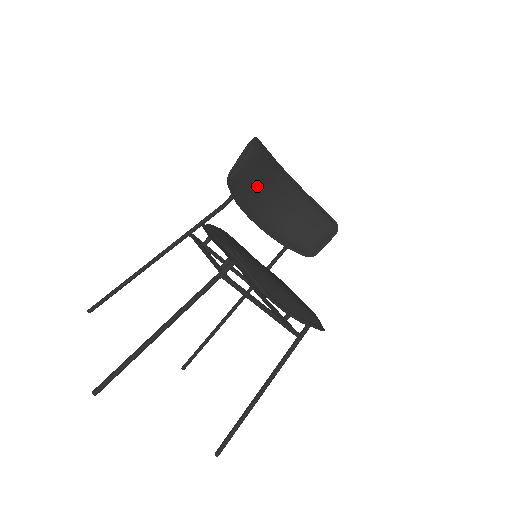
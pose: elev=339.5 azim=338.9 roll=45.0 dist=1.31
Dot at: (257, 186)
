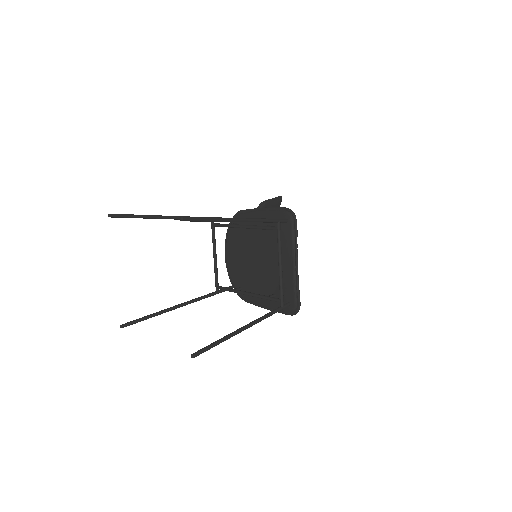
Dot at: occluded
